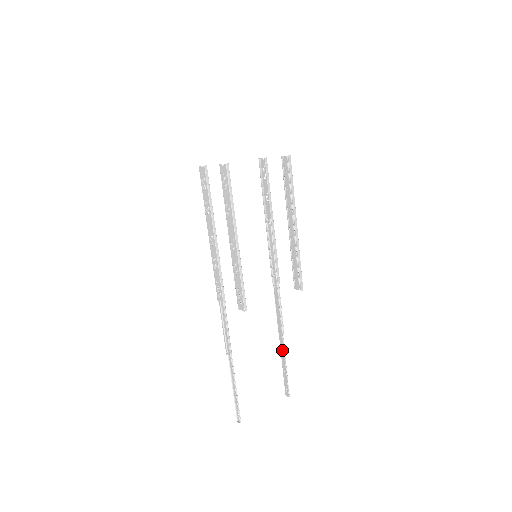
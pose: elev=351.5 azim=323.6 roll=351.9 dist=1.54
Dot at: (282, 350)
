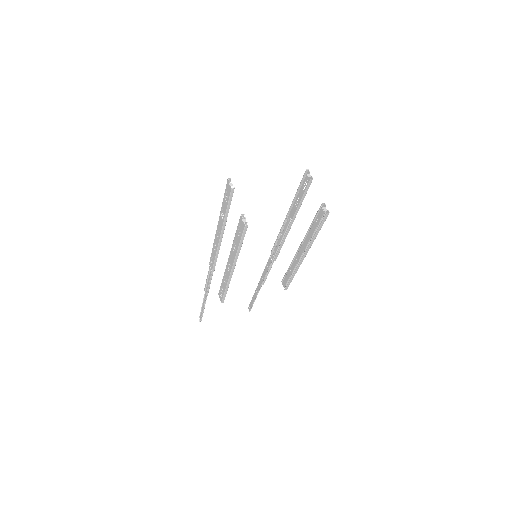
Dot at: (257, 290)
